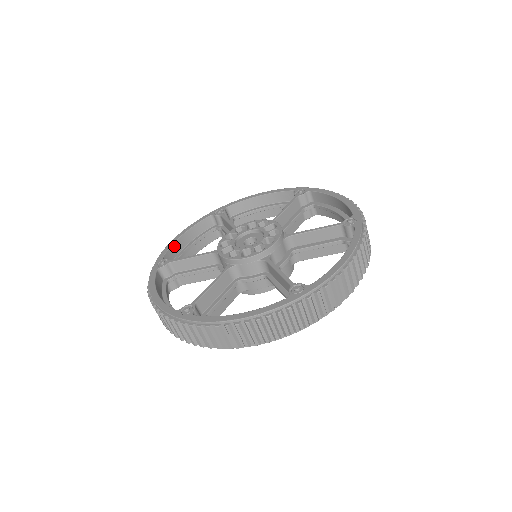
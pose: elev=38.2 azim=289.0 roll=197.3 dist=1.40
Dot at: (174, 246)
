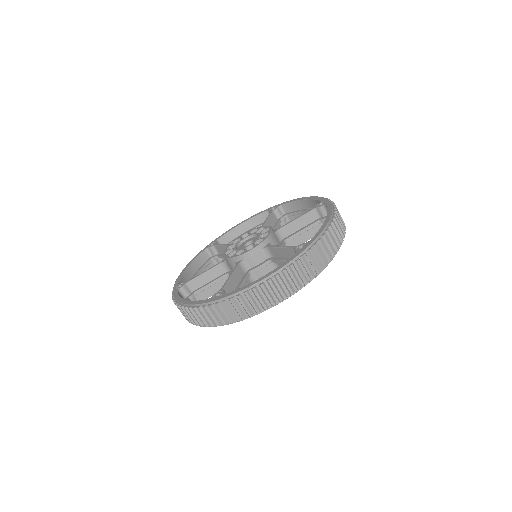
Dot at: (232, 232)
